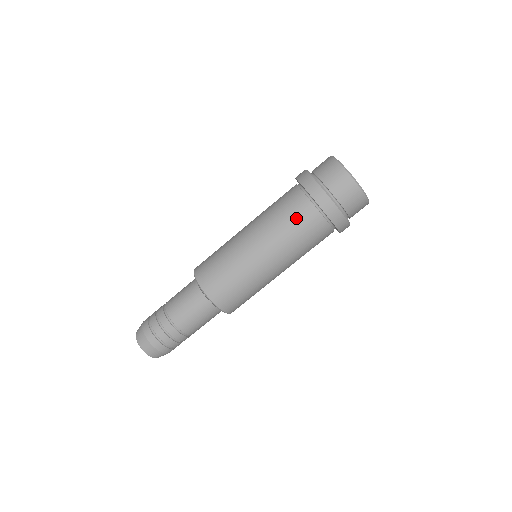
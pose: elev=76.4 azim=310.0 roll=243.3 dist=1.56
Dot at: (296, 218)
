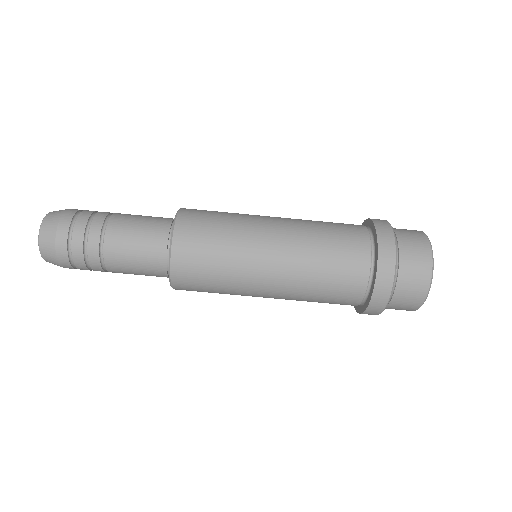
Dot at: (339, 277)
